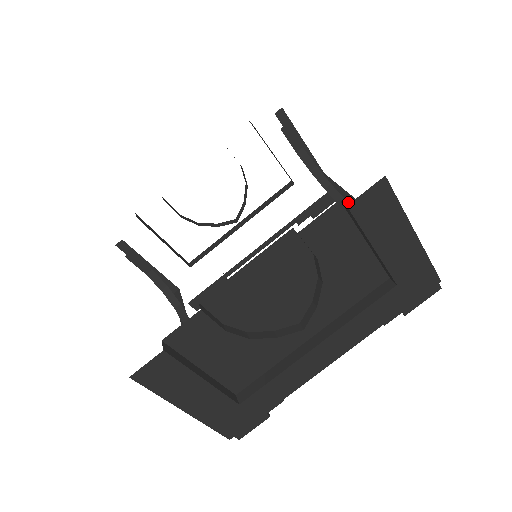
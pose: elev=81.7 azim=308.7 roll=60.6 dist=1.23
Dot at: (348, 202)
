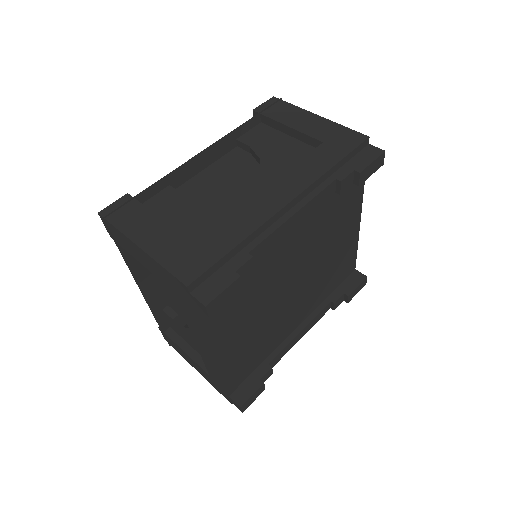
Dot at: occluded
